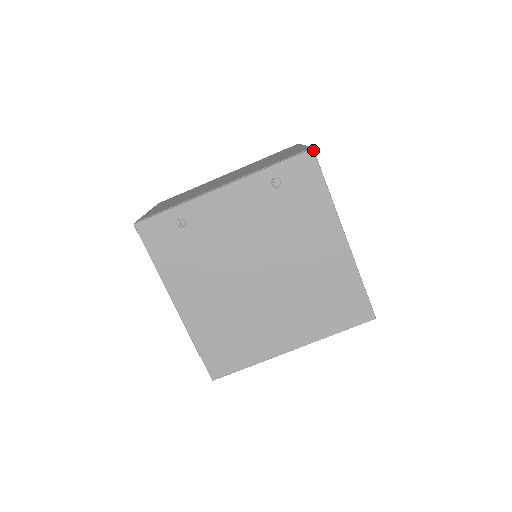
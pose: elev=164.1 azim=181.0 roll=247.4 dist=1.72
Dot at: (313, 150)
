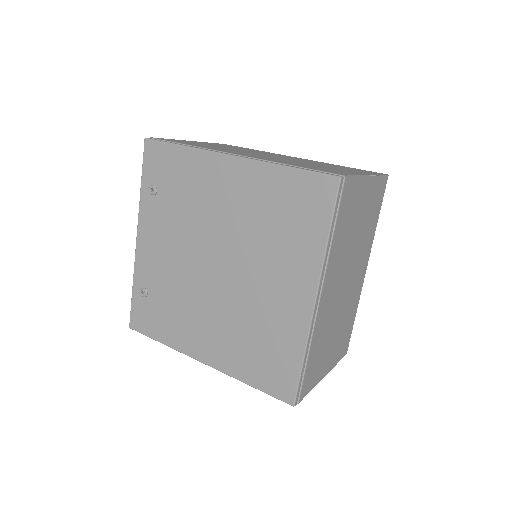
Dot at: (145, 139)
